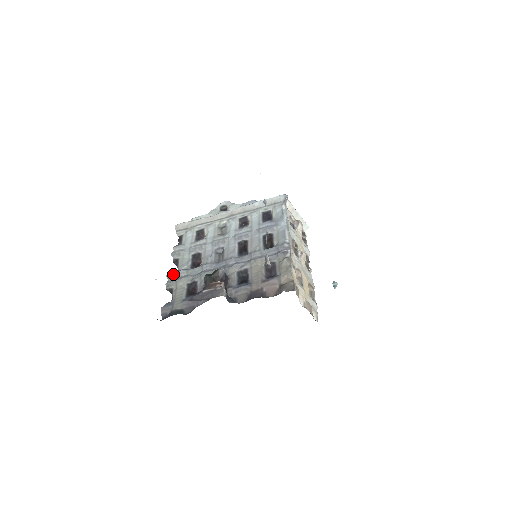
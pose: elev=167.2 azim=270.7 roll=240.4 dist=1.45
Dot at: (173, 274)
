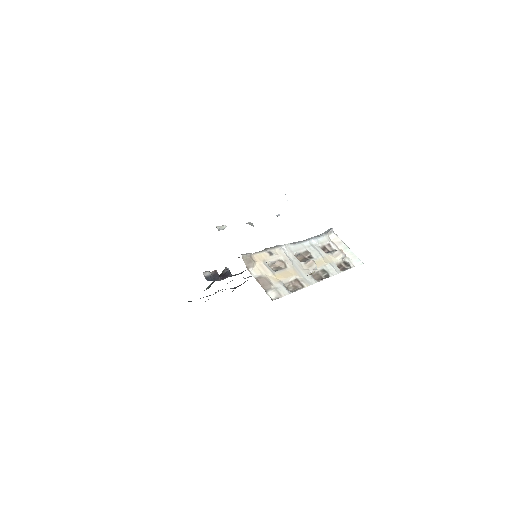
Dot at: occluded
